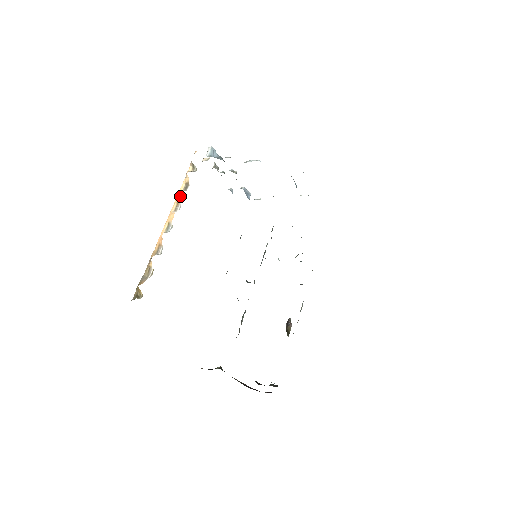
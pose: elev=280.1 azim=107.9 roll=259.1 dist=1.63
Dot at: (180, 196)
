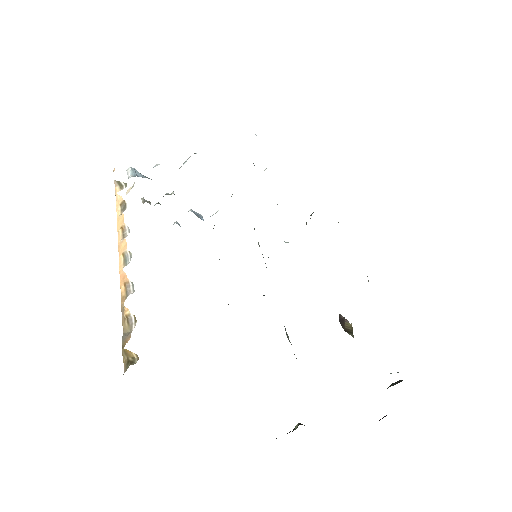
Dot at: (121, 219)
